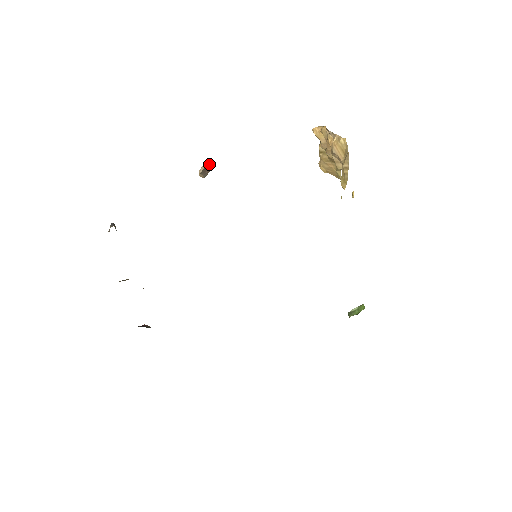
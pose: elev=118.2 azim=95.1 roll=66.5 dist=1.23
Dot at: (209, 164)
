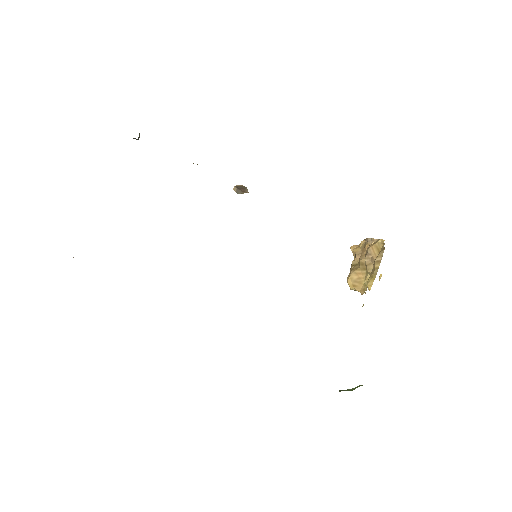
Dot at: occluded
